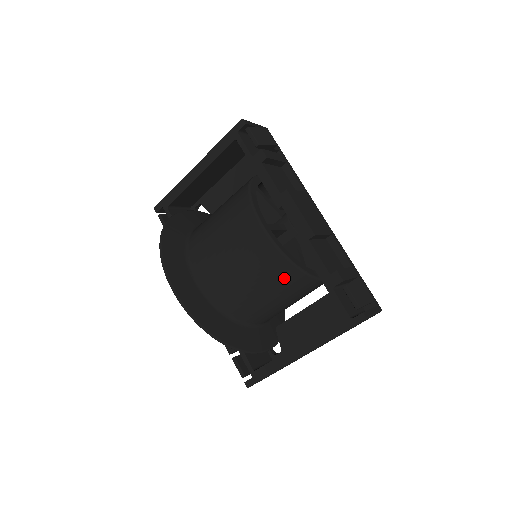
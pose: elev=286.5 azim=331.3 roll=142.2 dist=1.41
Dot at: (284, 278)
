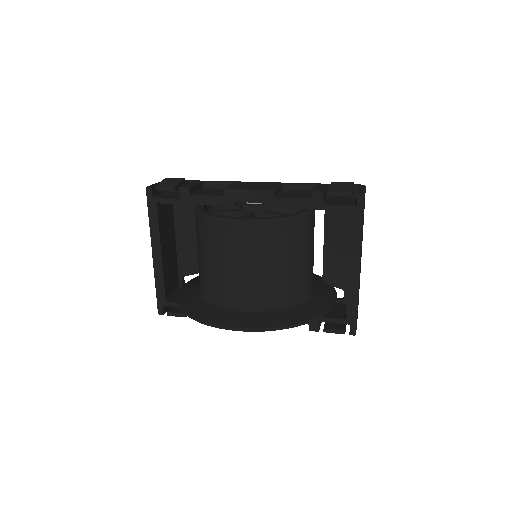
Dot at: (290, 235)
